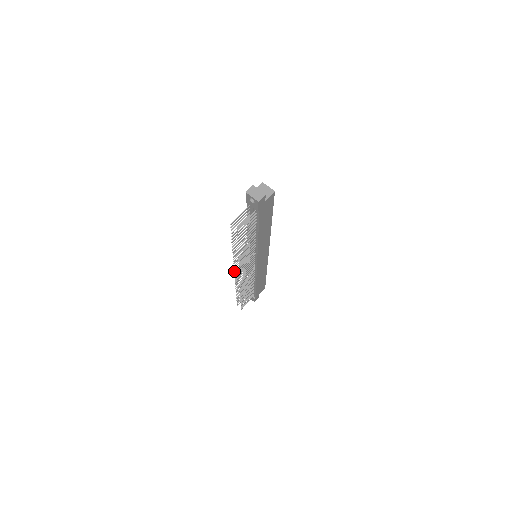
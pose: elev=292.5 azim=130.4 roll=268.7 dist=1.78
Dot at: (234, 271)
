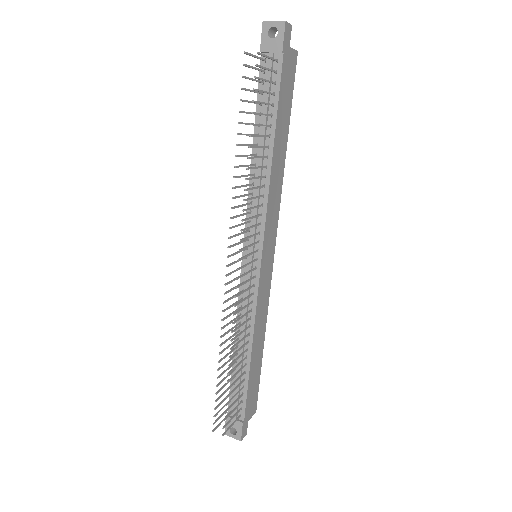
Dot at: occluded
